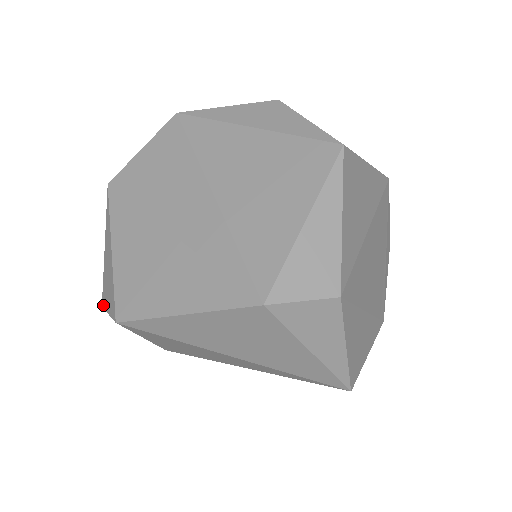
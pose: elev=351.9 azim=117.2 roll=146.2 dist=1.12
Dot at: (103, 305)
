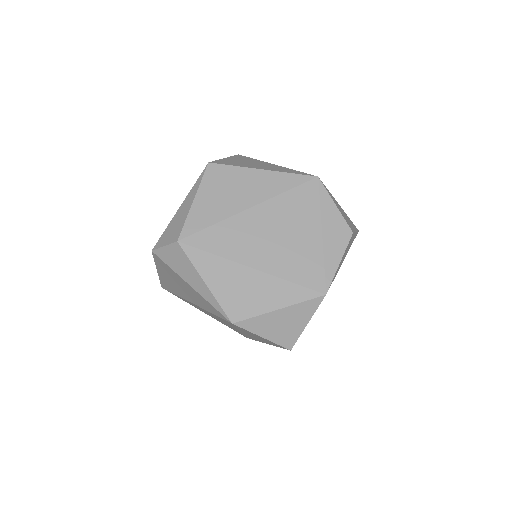
Dot at: occluded
